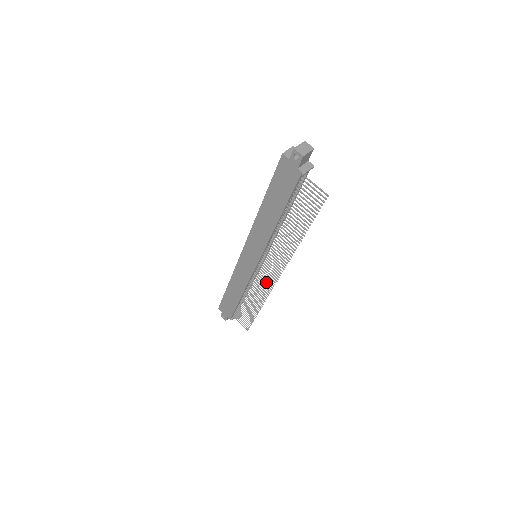
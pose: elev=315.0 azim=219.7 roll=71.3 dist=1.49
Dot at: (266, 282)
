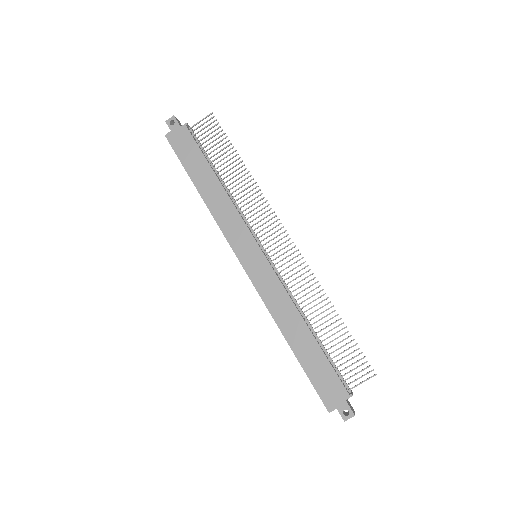
Dot at: (290, 259)
